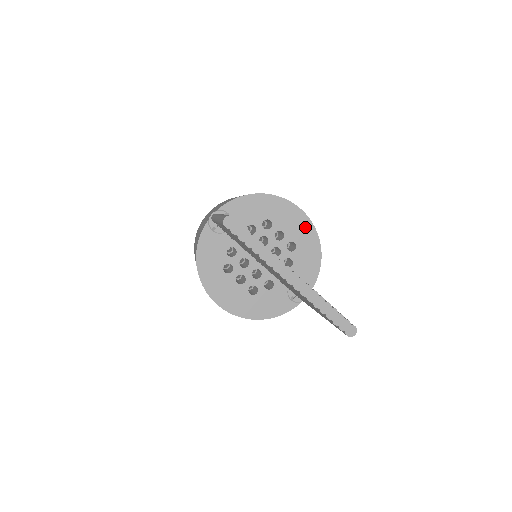
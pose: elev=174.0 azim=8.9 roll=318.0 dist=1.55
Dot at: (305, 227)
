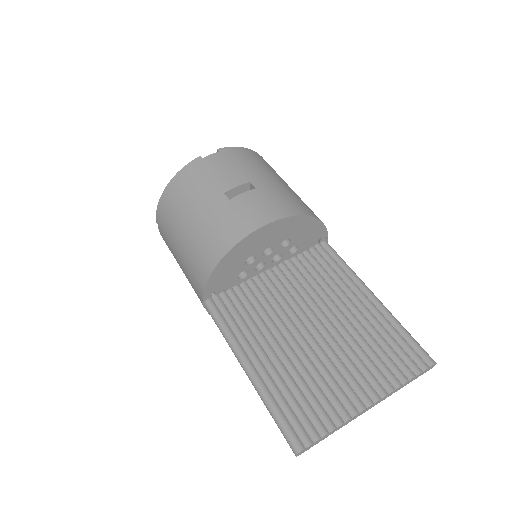
Dot at: (283, 226)
